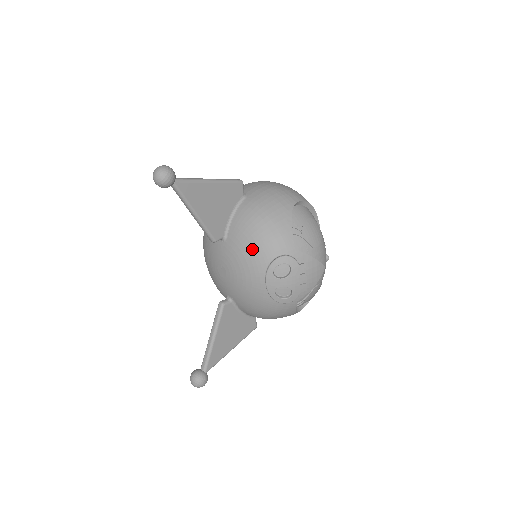
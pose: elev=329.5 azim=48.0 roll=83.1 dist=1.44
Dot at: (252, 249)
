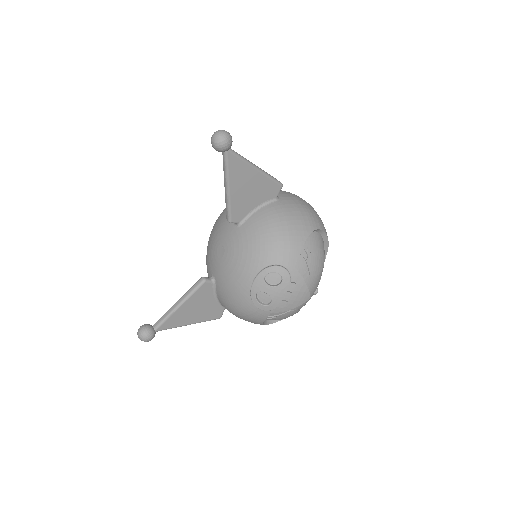
Dot at: (258, 246)
